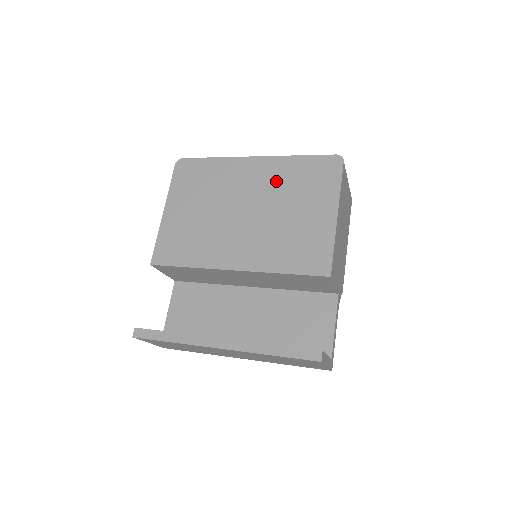
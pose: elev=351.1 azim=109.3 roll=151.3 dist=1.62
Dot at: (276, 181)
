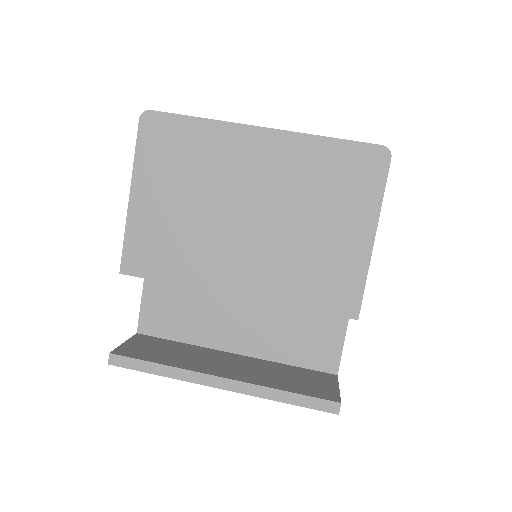
Dot at: (294, 174)
